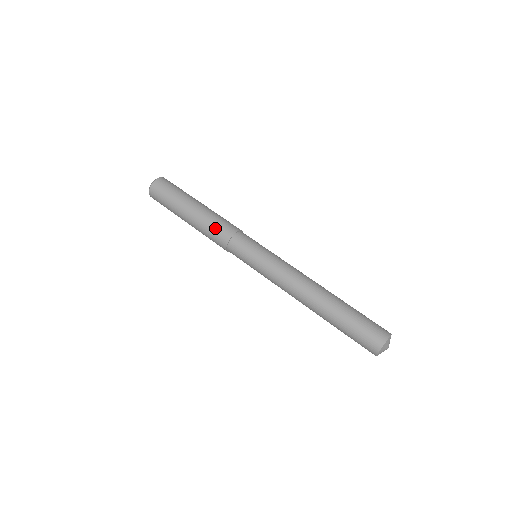
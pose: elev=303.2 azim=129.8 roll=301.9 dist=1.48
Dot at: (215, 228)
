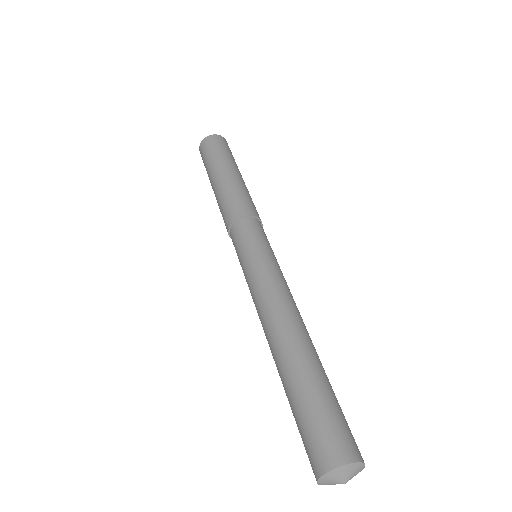
Dot at: (246, 198)
